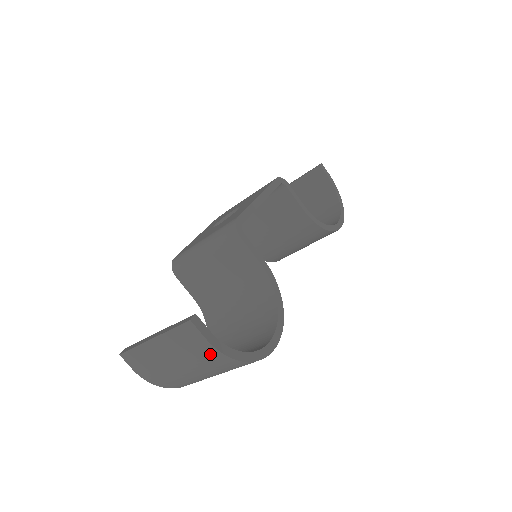
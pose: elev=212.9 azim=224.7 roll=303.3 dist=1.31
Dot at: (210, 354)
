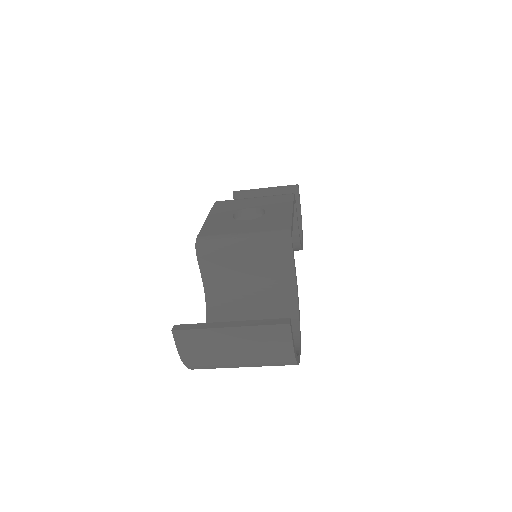
Dot at: (283, 354)
